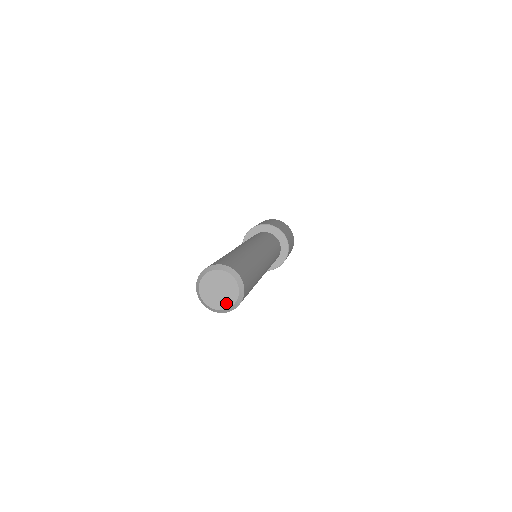
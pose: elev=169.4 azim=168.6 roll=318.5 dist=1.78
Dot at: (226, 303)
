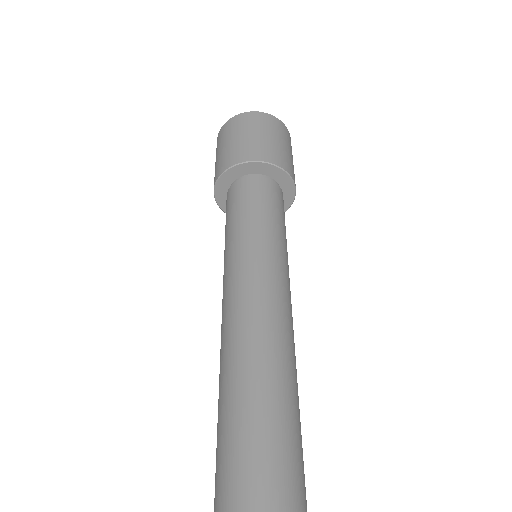
Dot at: out of frame
